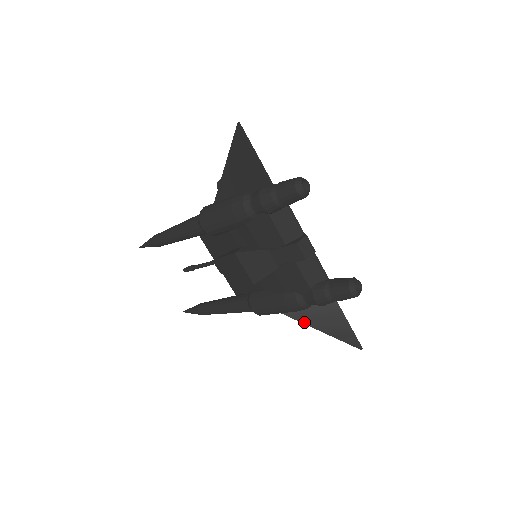
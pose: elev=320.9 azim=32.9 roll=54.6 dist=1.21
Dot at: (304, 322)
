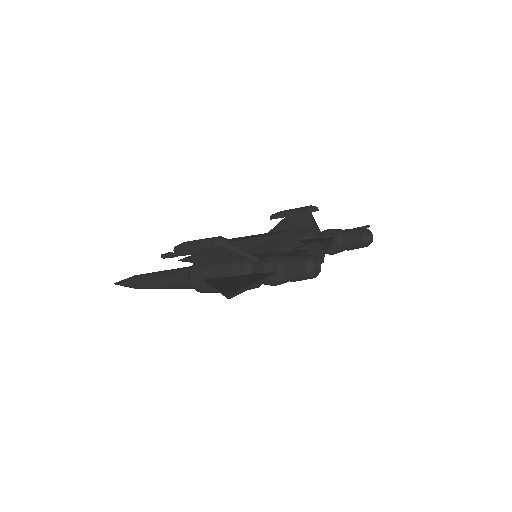
Dot at: occluded
